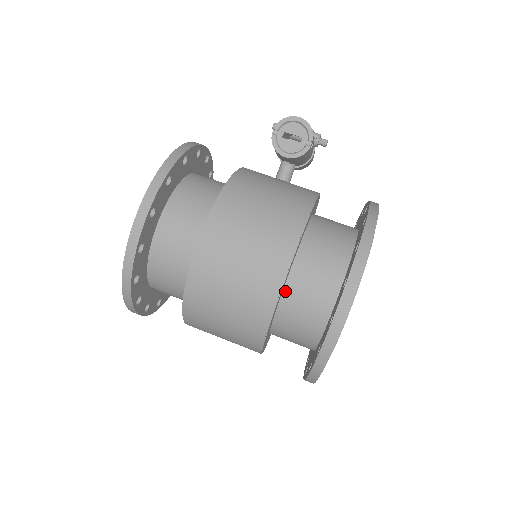
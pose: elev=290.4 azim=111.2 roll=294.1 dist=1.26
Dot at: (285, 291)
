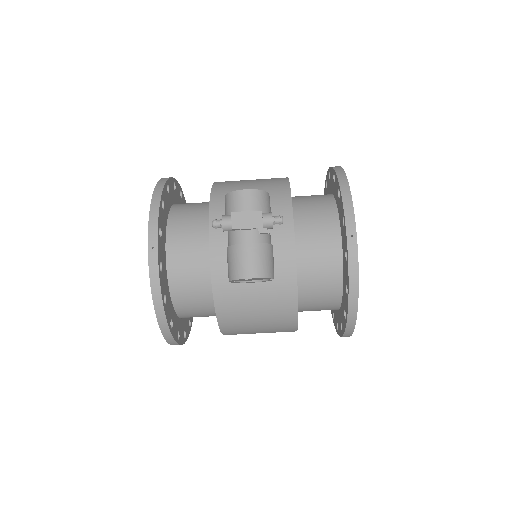
Dot at: occluded
